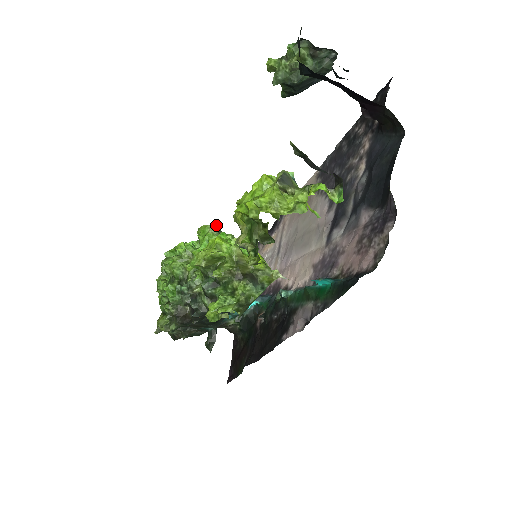
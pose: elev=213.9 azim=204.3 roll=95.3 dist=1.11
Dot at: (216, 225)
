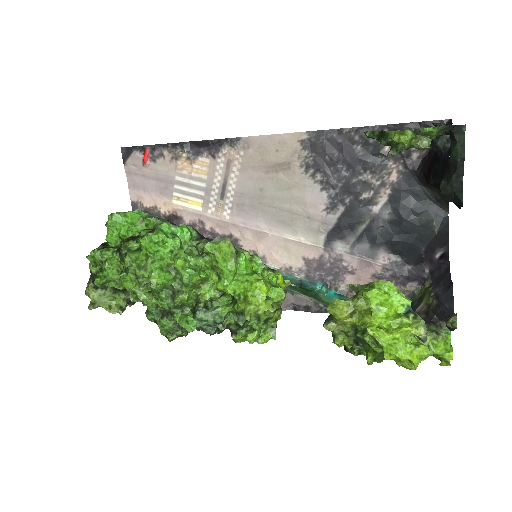
Dot at: occluded
